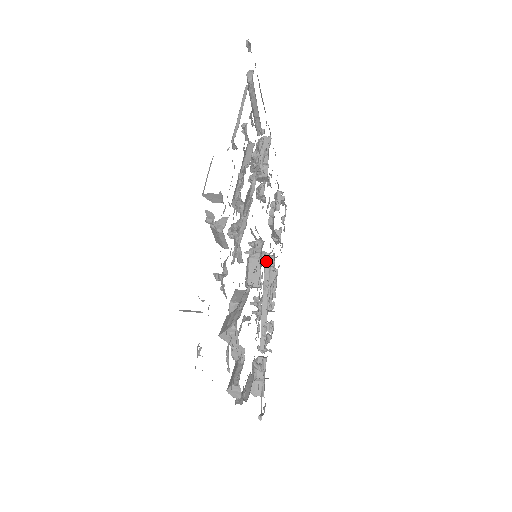
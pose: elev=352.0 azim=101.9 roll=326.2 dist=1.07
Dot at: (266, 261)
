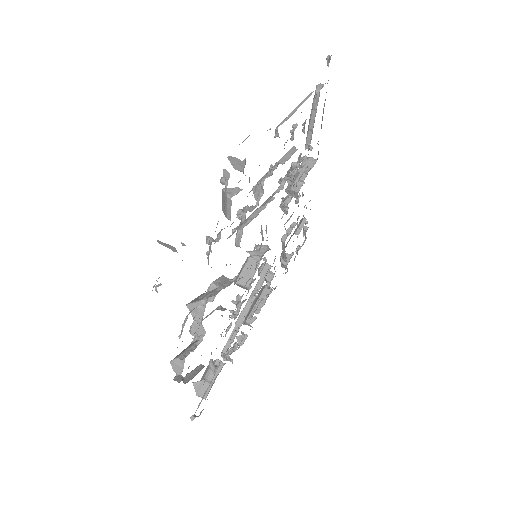
Dot at: (264, 271)
